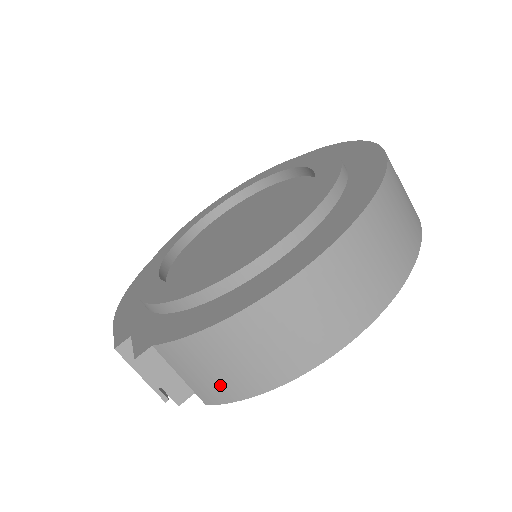
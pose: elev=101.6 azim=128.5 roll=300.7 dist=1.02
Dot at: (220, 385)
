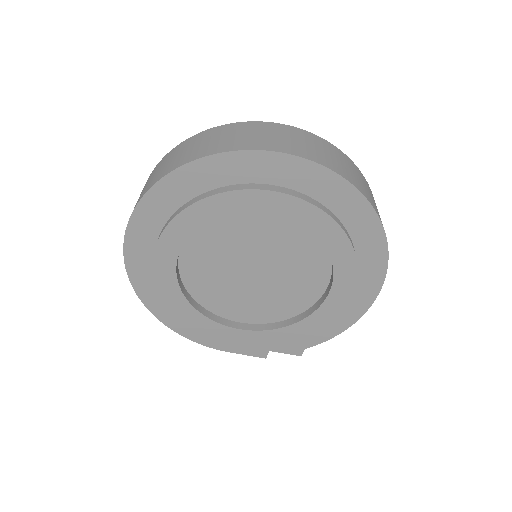
Dot at: occluded
